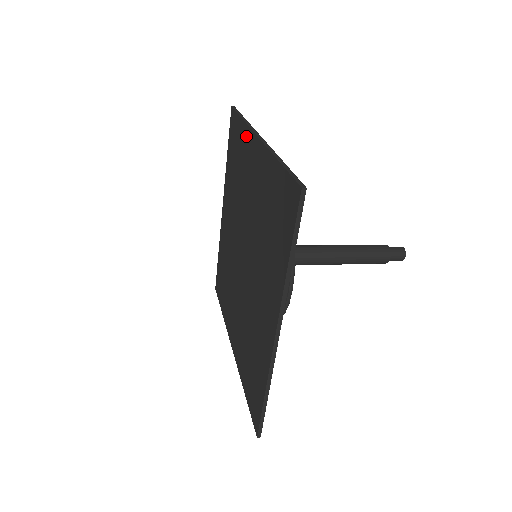
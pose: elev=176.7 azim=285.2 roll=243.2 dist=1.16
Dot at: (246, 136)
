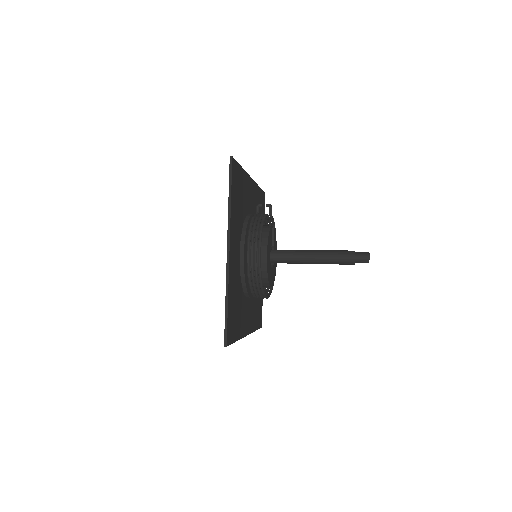
Dot at: occluded
